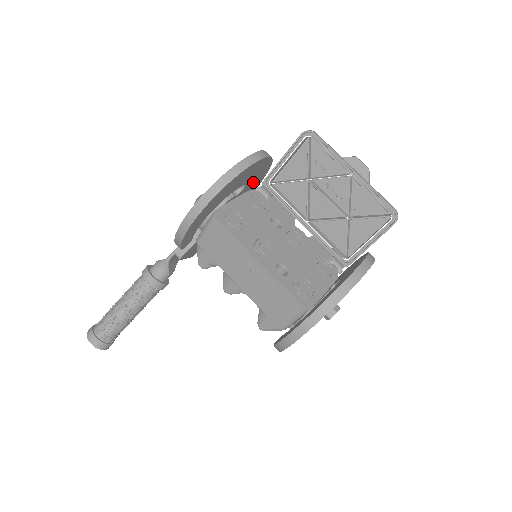
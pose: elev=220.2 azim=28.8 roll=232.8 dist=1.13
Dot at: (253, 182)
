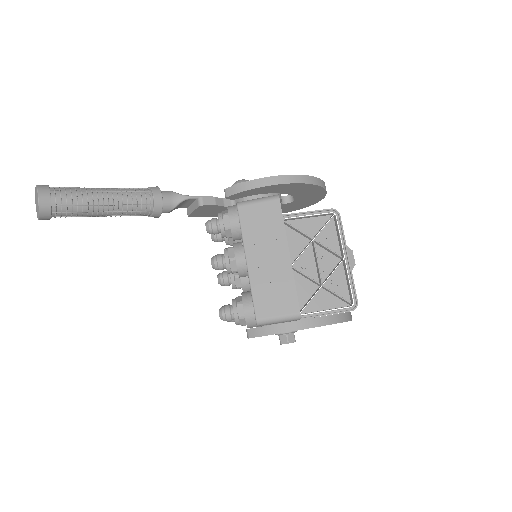
Dot at: (287, 207)
